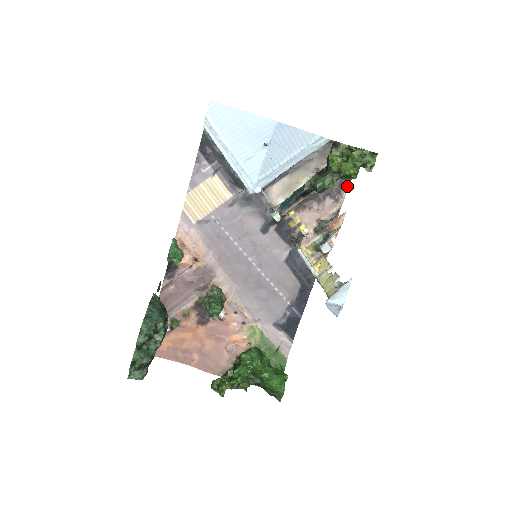
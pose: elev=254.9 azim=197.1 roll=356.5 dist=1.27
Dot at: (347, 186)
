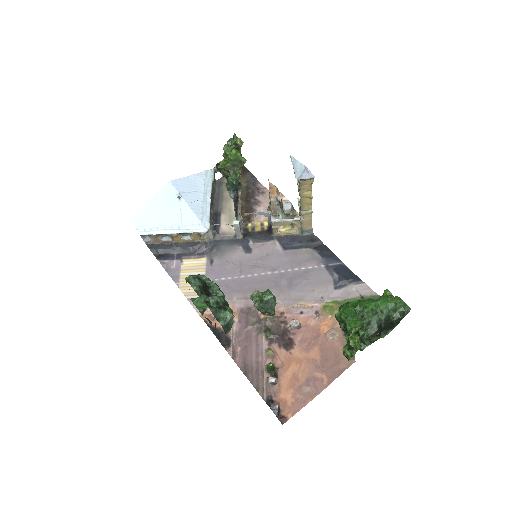
Dot at: (258, 182)
